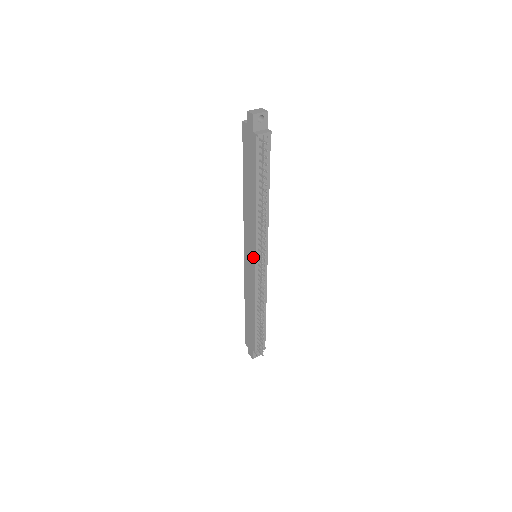
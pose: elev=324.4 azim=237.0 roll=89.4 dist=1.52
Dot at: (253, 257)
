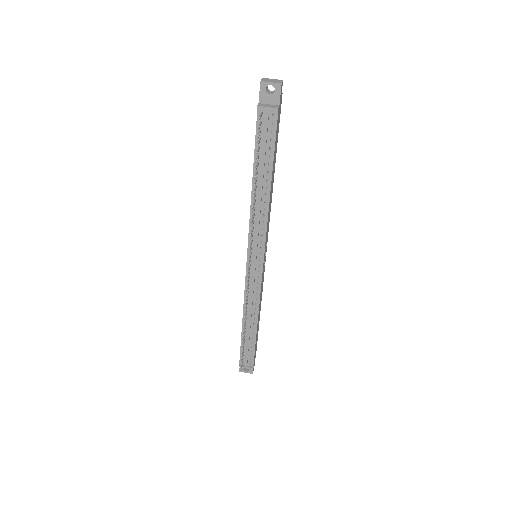
Dot at: (247, 254)
